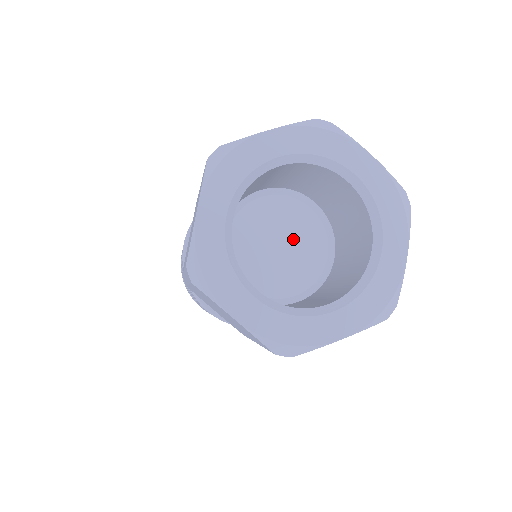
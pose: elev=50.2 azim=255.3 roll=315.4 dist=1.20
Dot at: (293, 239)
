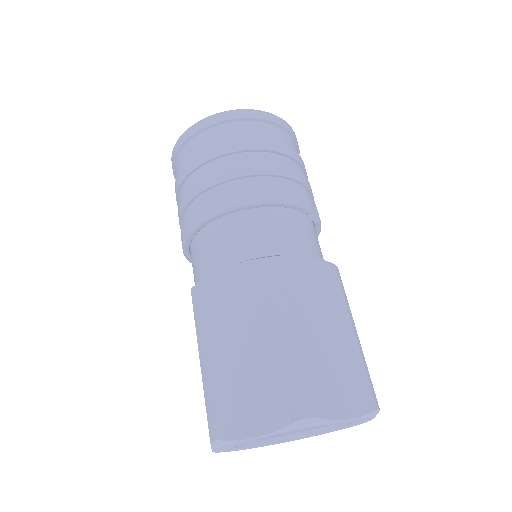
Dot at: occluded
